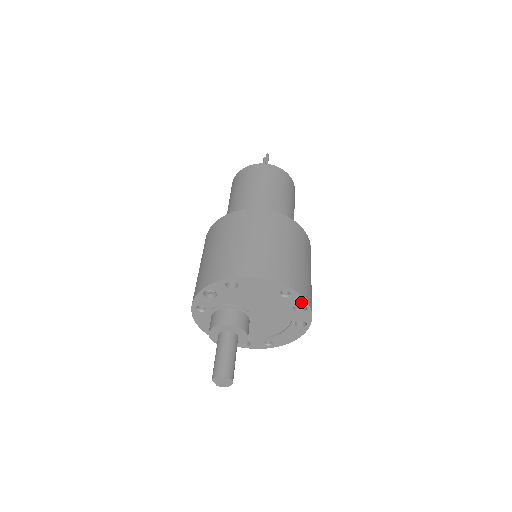
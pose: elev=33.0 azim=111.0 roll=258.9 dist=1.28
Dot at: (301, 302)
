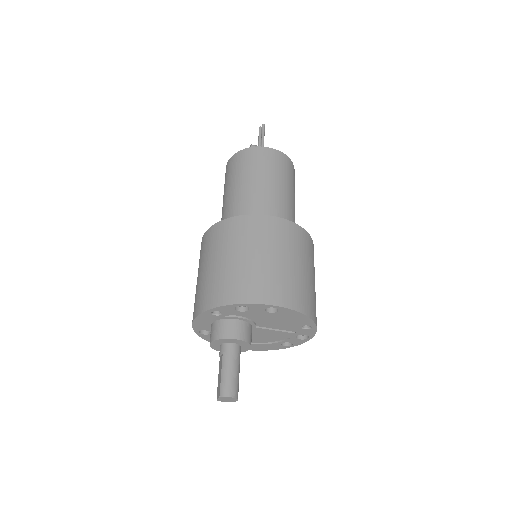
Dot at: (309, 334)
